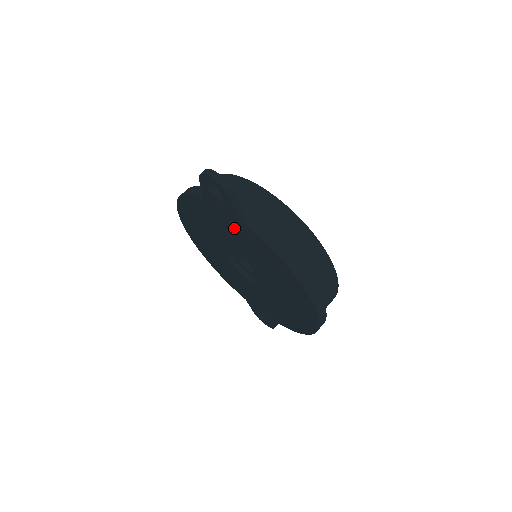
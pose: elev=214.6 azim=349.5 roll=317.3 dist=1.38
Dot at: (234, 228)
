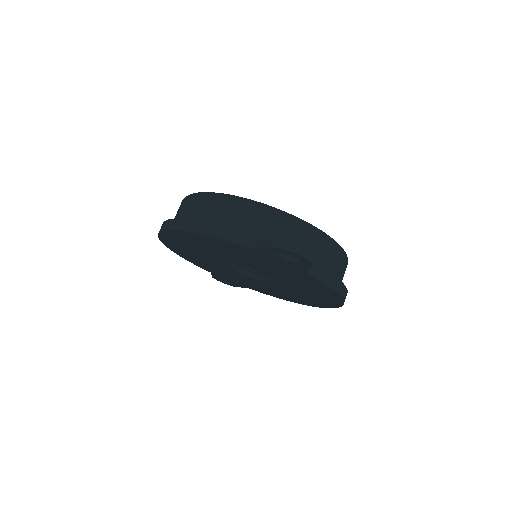
Dot at: (282, 268)
